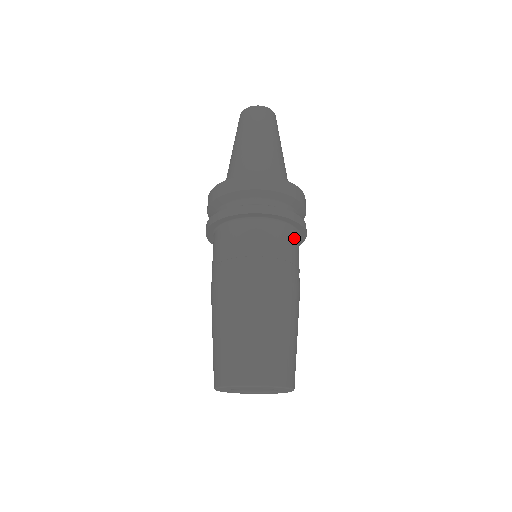
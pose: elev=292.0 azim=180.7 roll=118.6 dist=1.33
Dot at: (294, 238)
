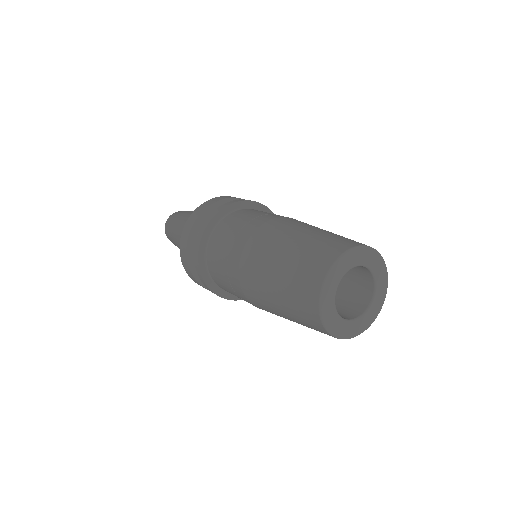
Dot at: occluded
